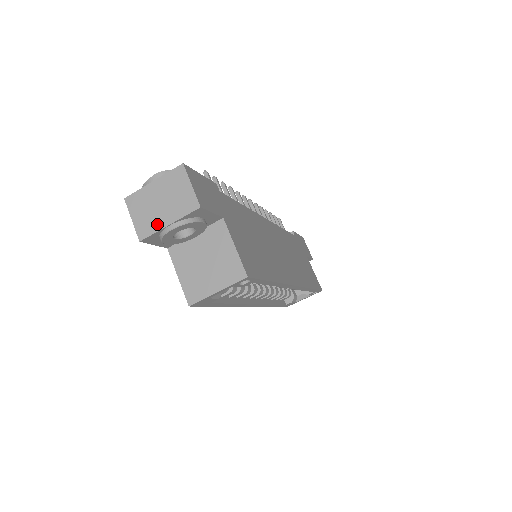
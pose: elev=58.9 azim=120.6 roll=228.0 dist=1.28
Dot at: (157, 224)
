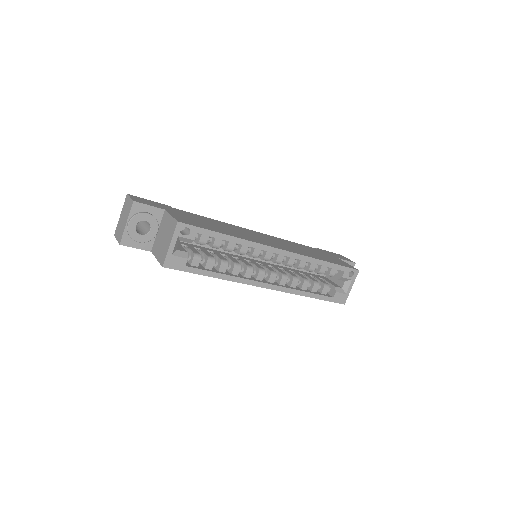
Dot at: (123, 229)
